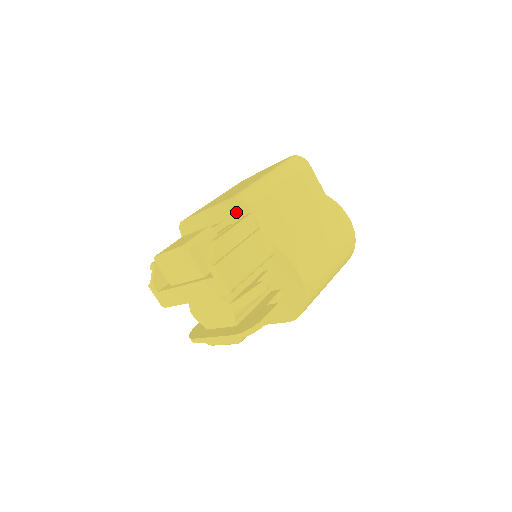
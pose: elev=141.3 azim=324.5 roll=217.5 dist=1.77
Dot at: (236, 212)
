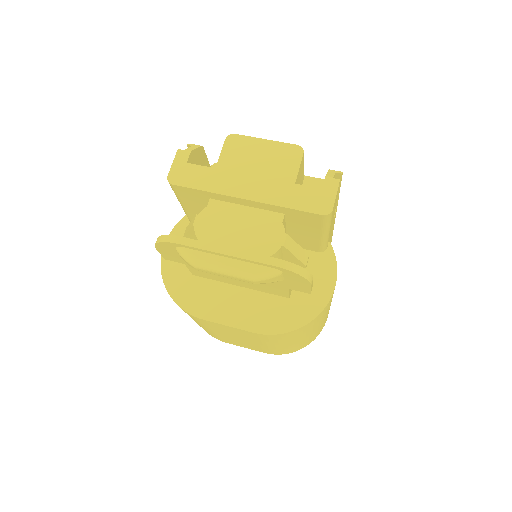
Dot at: occluded
